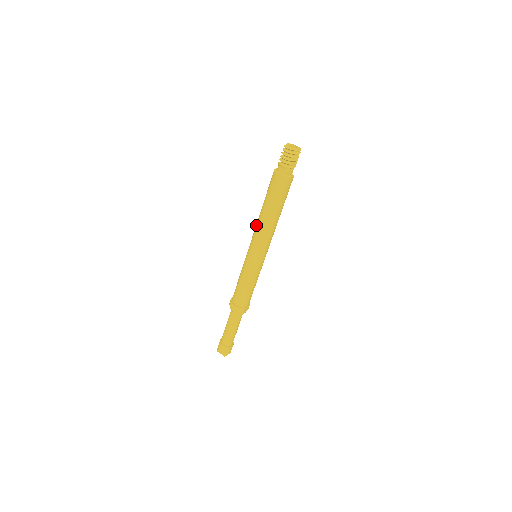
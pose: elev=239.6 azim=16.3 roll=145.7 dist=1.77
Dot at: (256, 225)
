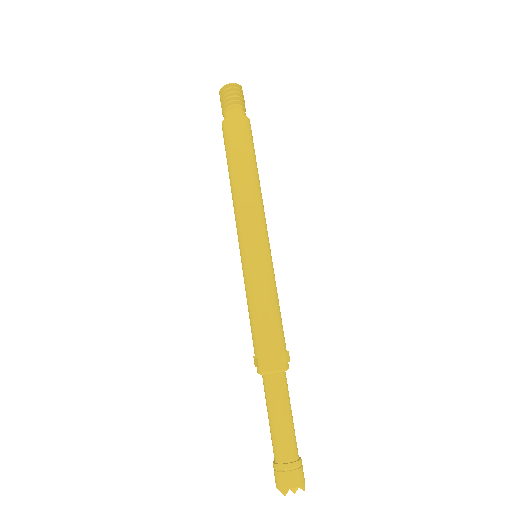
Dot at: (238, 201)
